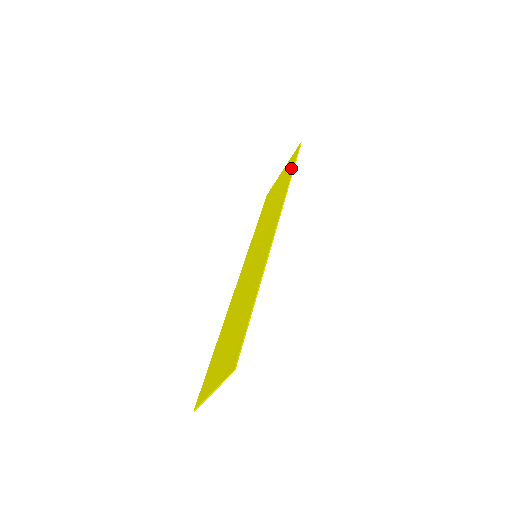
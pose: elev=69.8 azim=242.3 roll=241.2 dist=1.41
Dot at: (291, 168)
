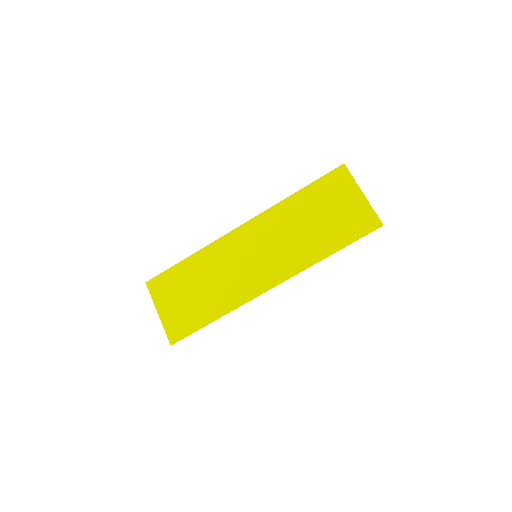
Dot at: (346, 239)
